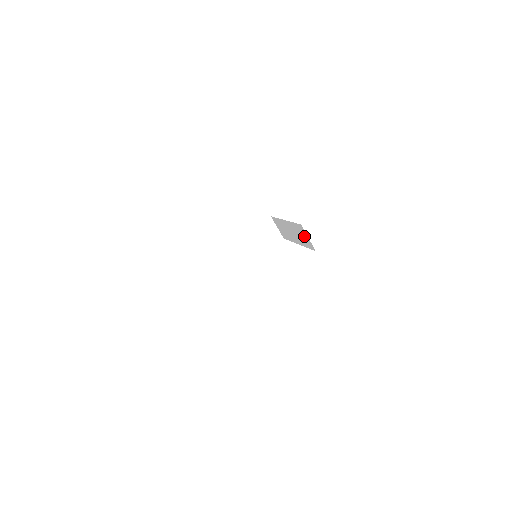
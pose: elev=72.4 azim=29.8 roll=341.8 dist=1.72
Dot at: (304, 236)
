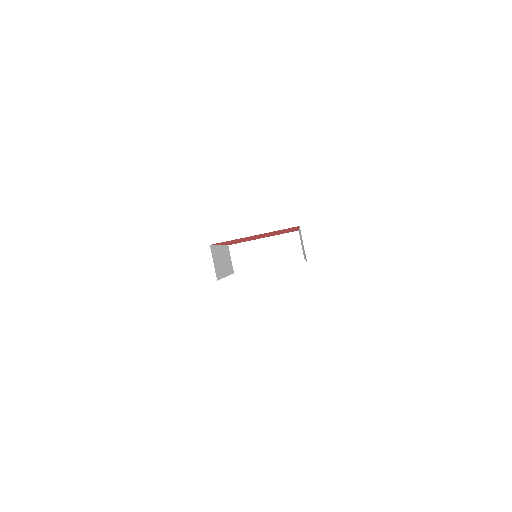
Dot at: occluded
